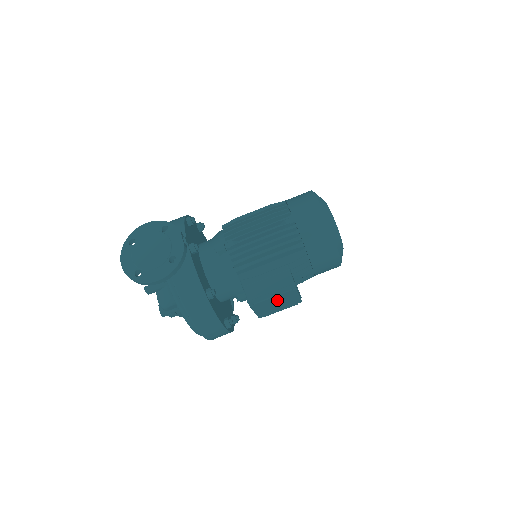
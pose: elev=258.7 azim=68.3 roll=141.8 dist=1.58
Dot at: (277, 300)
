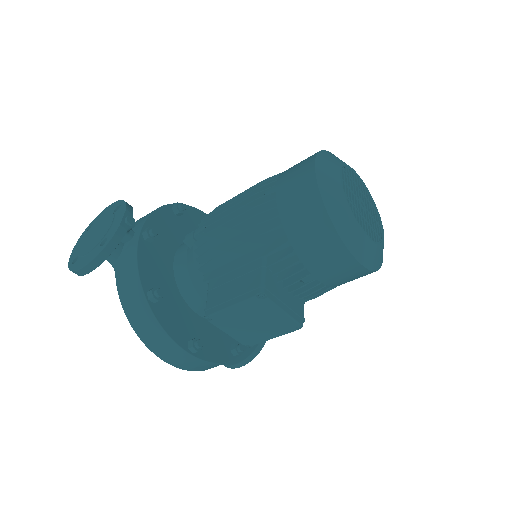
Dot at: (246, 314)
